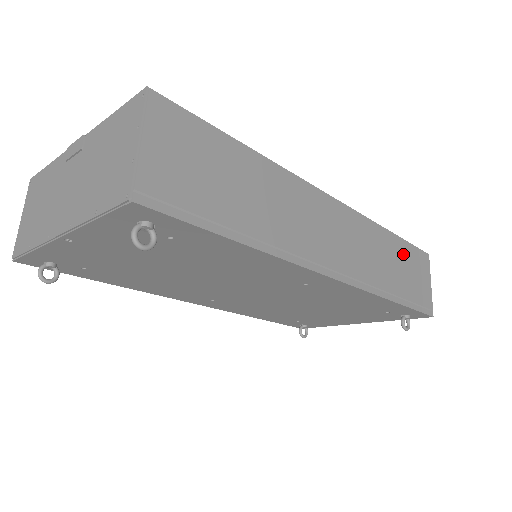
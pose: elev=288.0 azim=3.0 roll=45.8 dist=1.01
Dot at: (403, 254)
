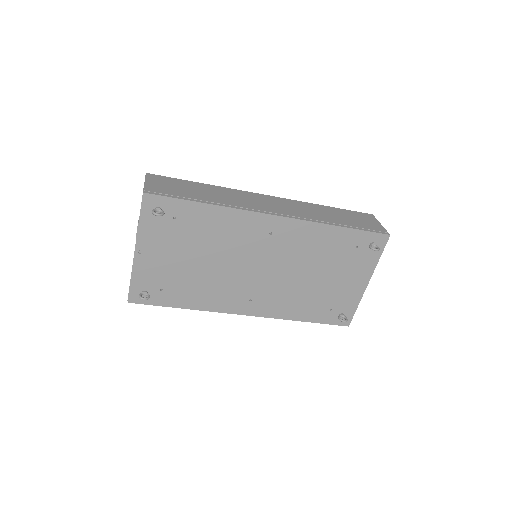
Dot at: (341, 213)
